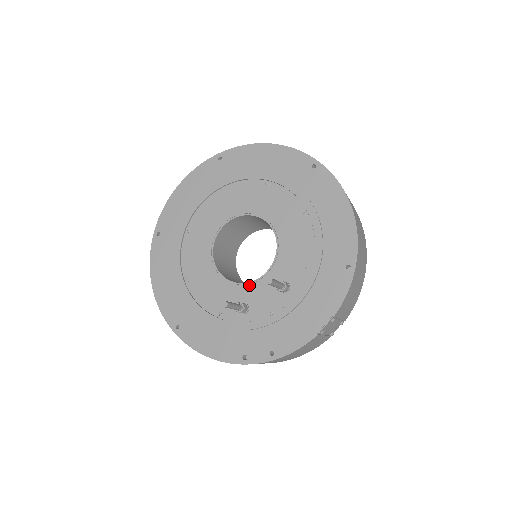
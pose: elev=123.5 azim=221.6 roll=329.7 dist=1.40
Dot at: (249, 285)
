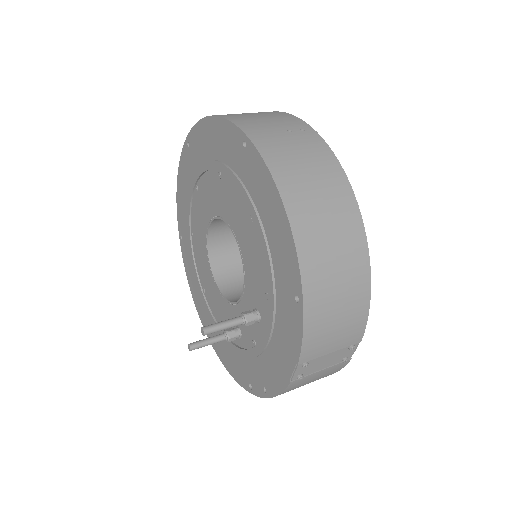
Dot at: (236, 306)
